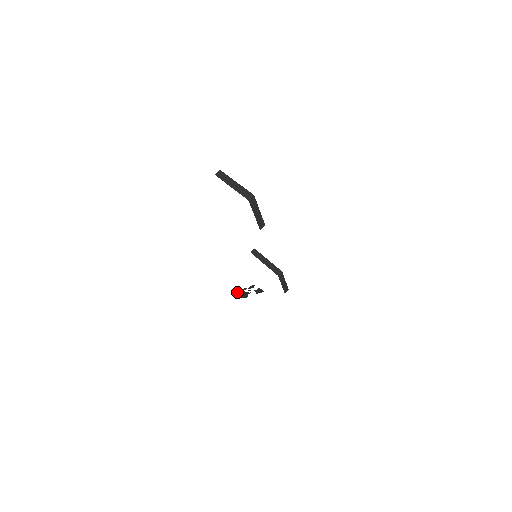
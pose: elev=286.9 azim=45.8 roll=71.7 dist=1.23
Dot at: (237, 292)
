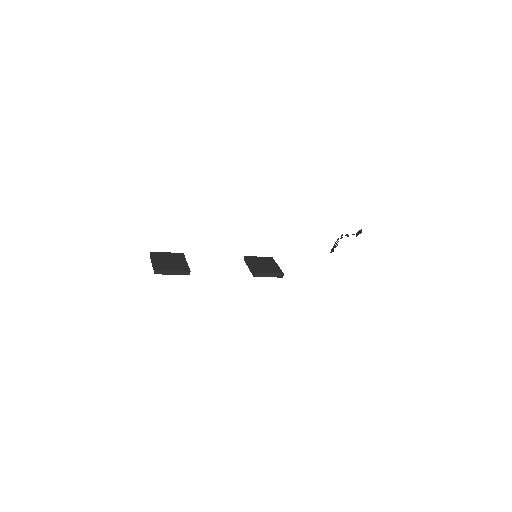
Dot at: occluded
